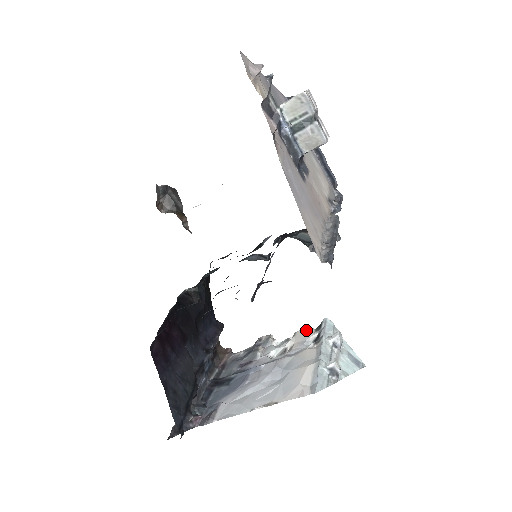
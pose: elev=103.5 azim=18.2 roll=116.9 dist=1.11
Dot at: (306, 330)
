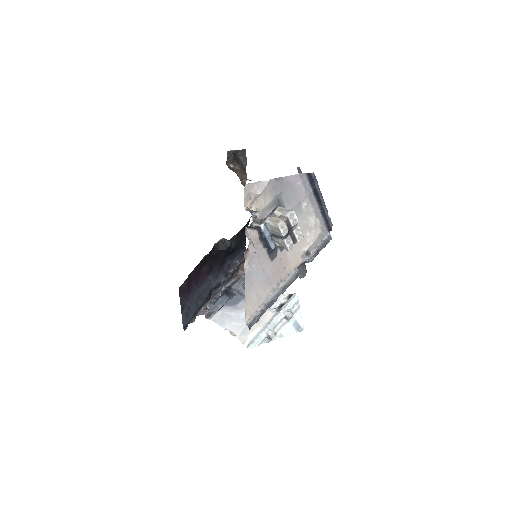
Dot at: (283, 293)
